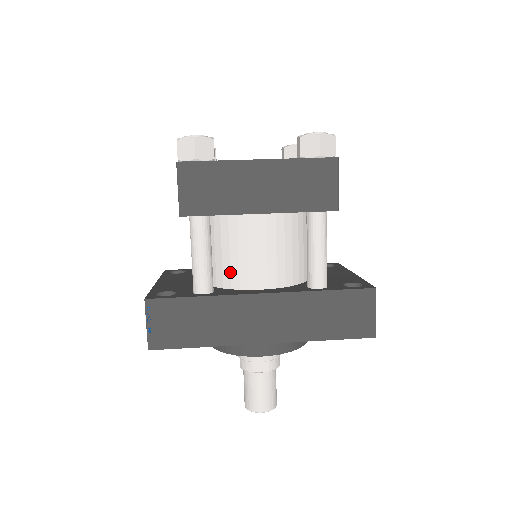
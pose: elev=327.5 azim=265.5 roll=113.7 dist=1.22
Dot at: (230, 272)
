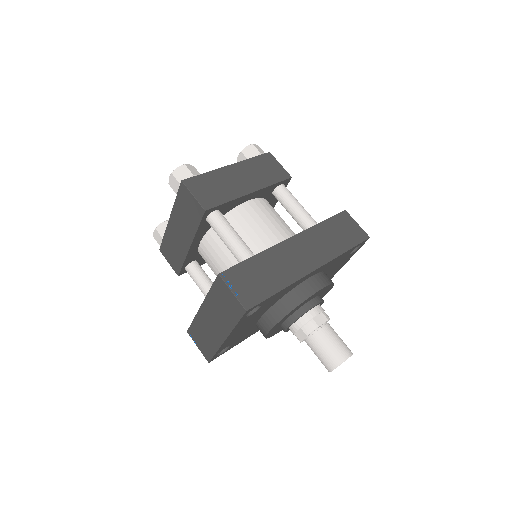
Dot at: (256, 246)
